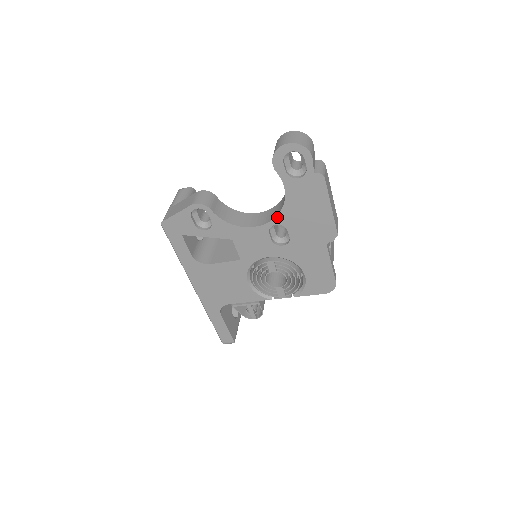
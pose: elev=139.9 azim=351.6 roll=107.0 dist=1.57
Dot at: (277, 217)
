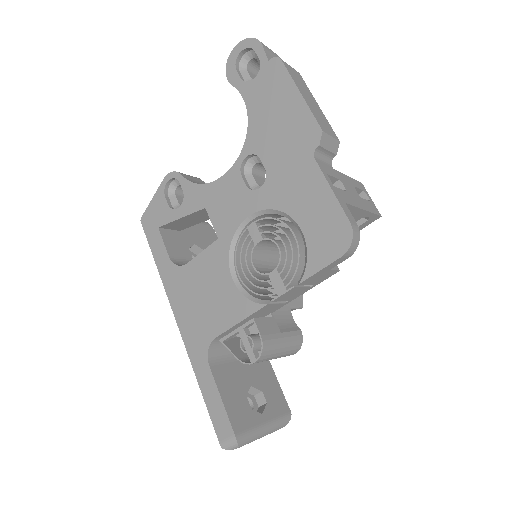
Dot at: (245, 145)
